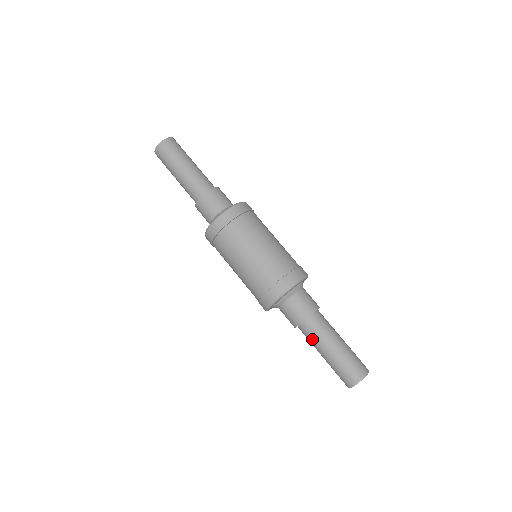
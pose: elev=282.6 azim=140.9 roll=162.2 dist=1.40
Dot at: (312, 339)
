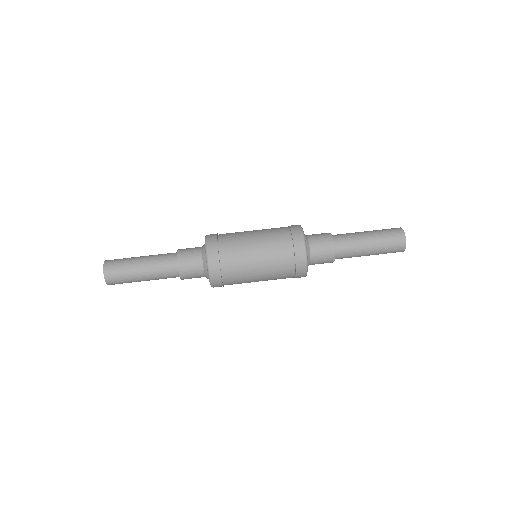
Dot at: (352, 251)
